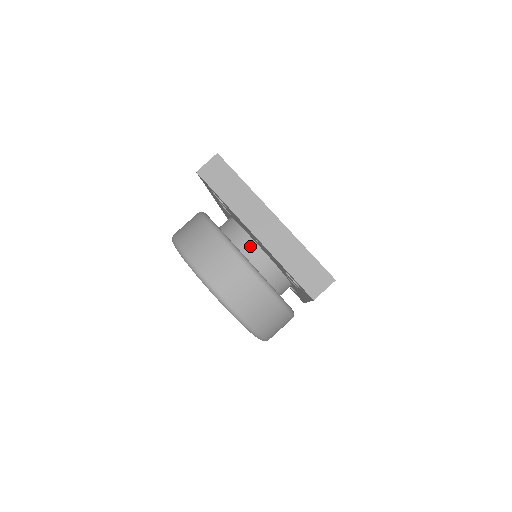
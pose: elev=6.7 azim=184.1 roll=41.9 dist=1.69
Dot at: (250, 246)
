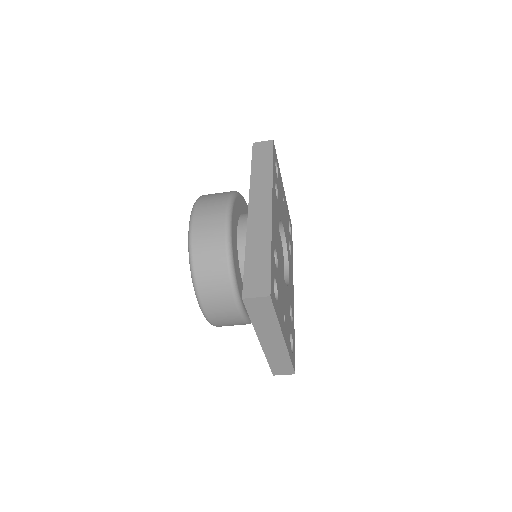
Dot at: occluded
